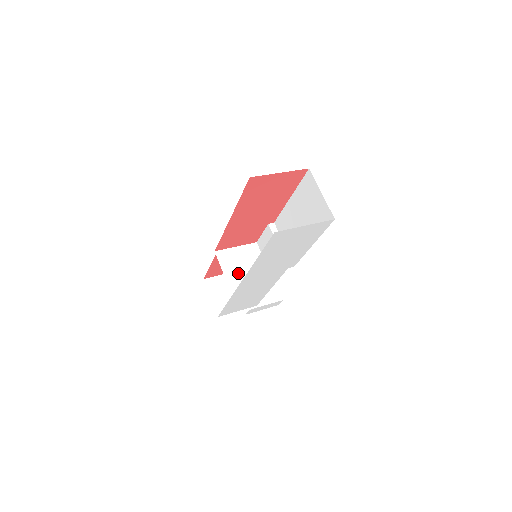
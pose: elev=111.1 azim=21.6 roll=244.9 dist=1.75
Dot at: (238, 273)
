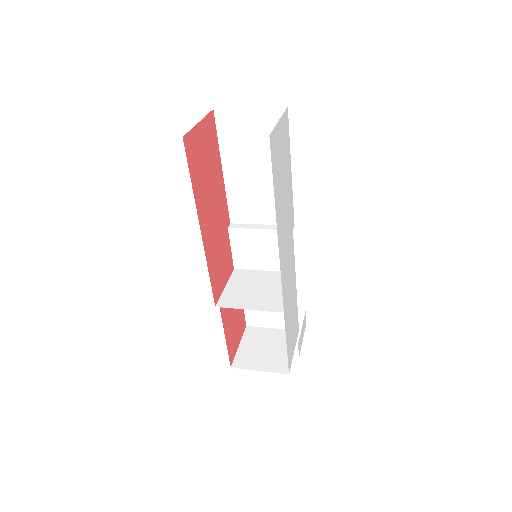
Dot at: (259, 297)
